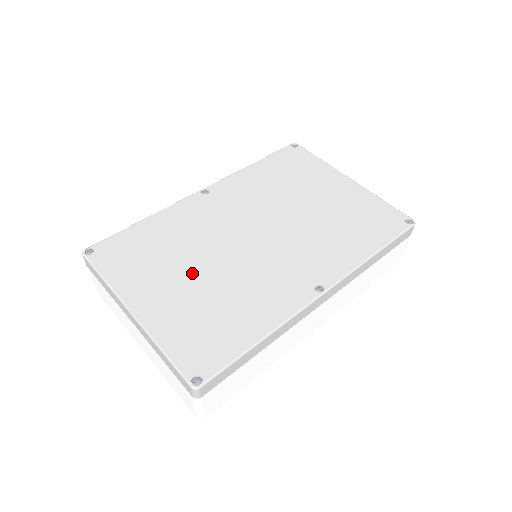
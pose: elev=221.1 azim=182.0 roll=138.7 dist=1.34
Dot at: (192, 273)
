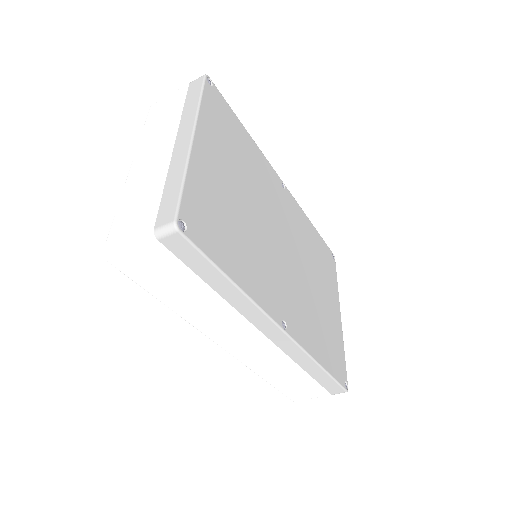
Dot at: (241, 191)
